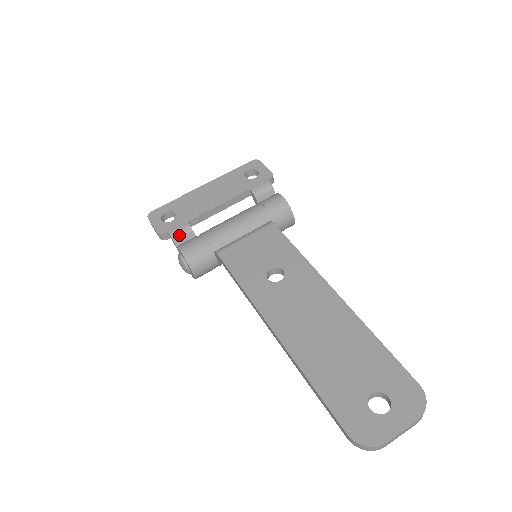
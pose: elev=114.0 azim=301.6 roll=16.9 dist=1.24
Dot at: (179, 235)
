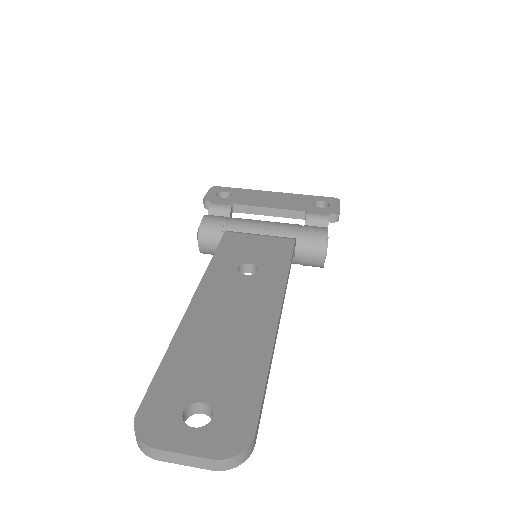
Dot at: (216, 208)
